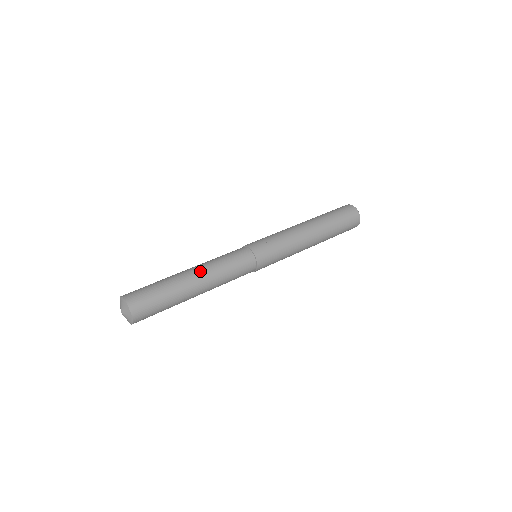
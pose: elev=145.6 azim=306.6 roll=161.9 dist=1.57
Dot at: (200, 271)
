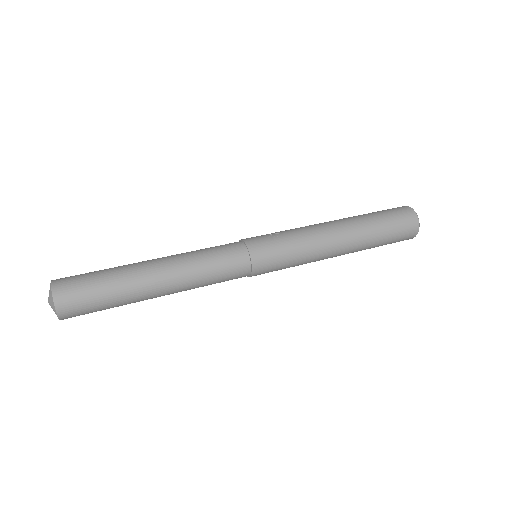
Dot at: (165, 260)
